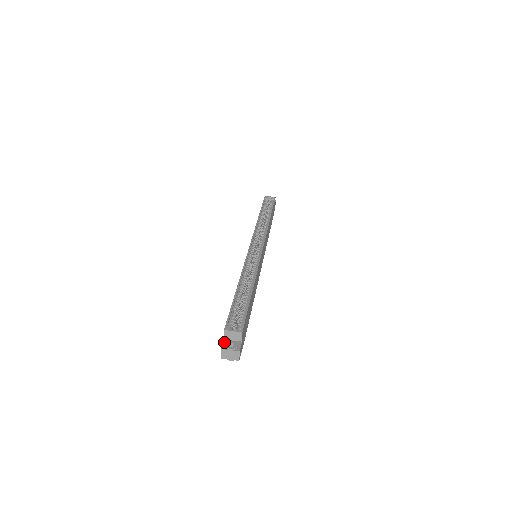
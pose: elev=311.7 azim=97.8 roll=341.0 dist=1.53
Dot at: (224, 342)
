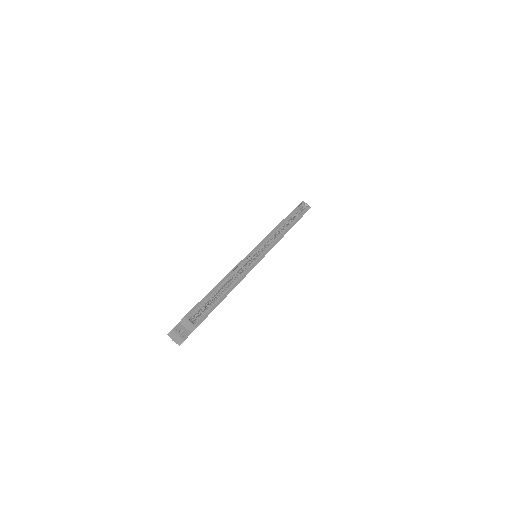
Dot at: (178, 324)
